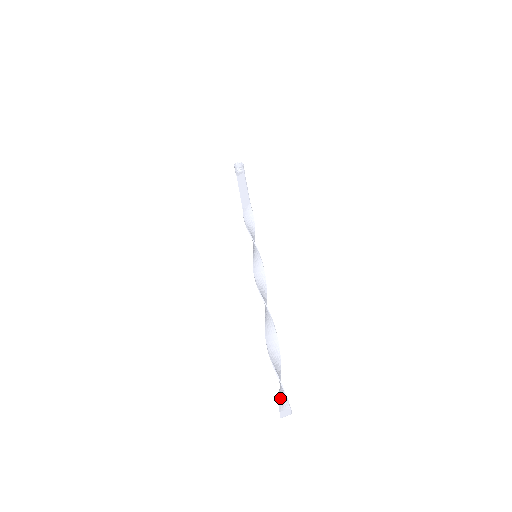
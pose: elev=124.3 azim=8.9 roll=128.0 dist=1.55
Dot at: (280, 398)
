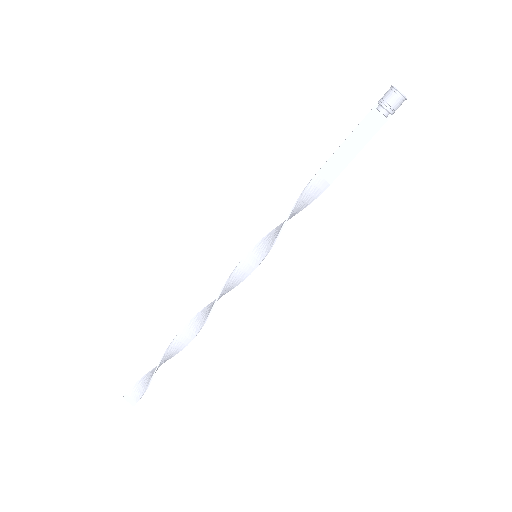
Dot at: (136, 386)
